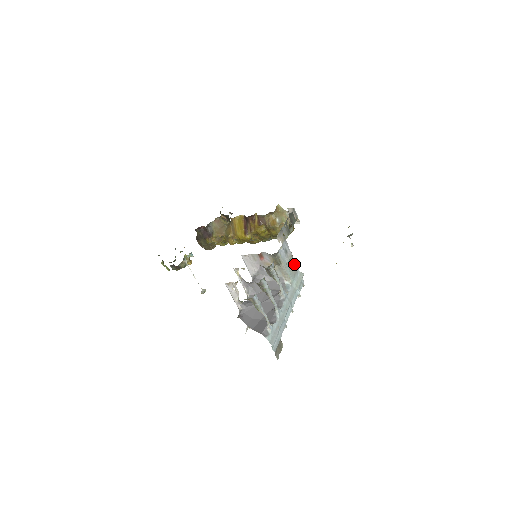
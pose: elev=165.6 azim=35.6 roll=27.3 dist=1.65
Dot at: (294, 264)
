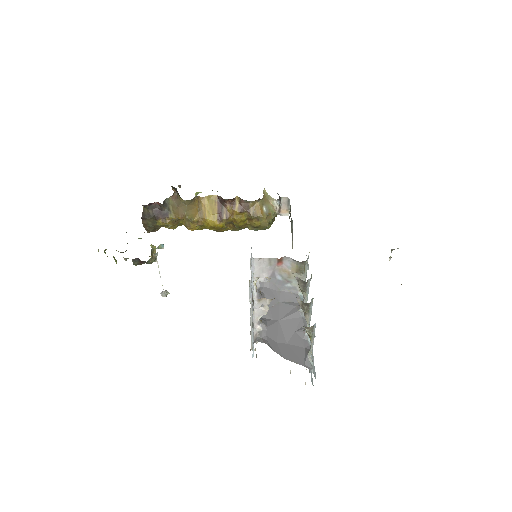
Dot at: occluded
